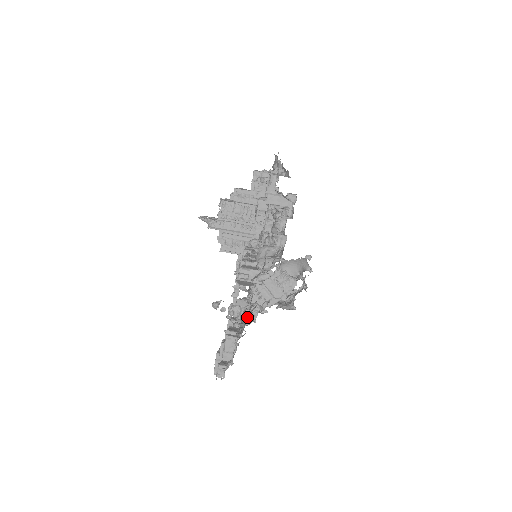
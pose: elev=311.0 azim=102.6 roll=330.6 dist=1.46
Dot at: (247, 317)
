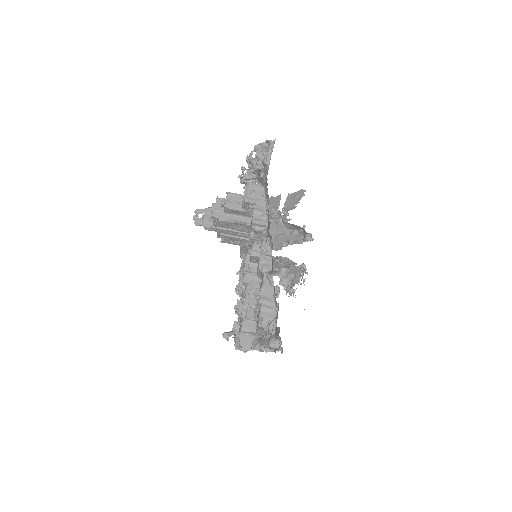
Dot at: occluded
